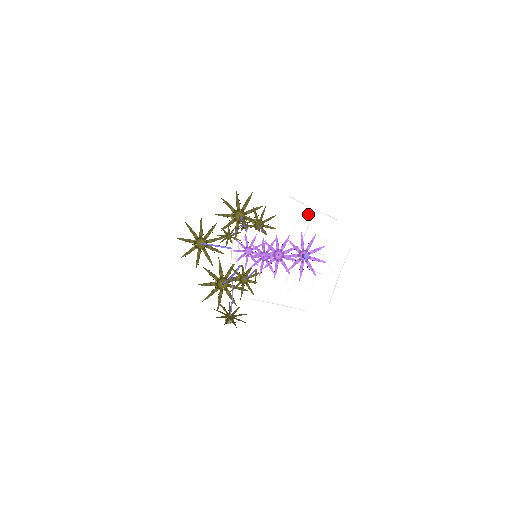
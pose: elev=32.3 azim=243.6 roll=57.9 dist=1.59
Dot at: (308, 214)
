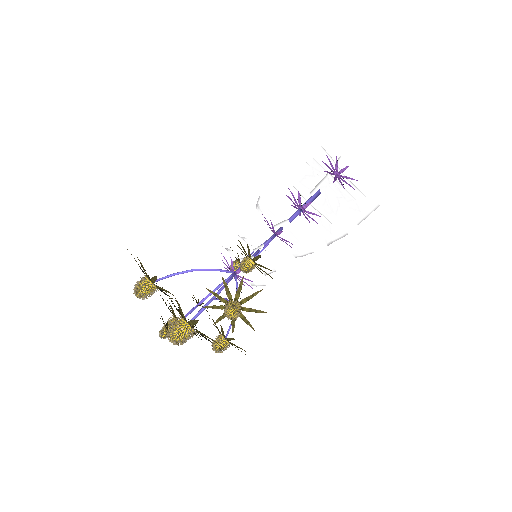
Dot at: occluded
